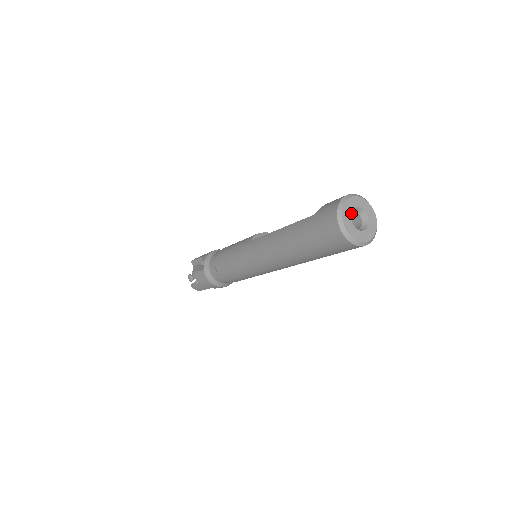
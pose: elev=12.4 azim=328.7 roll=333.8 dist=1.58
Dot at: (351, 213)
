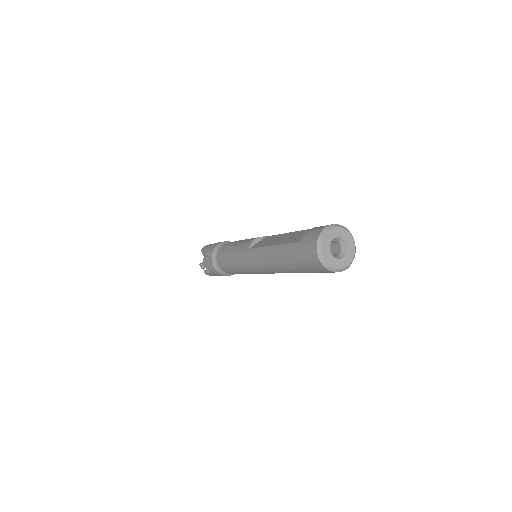
Dot at: occluded
